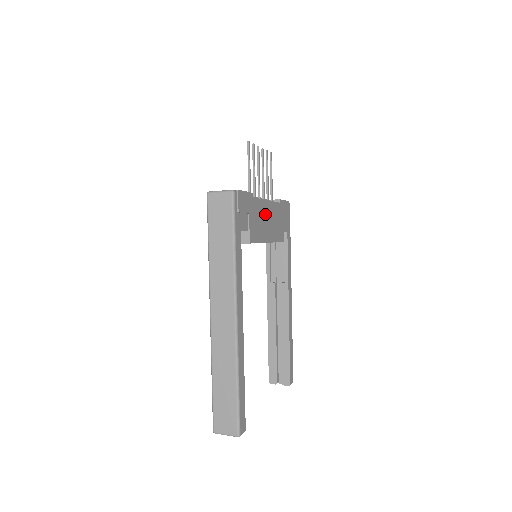
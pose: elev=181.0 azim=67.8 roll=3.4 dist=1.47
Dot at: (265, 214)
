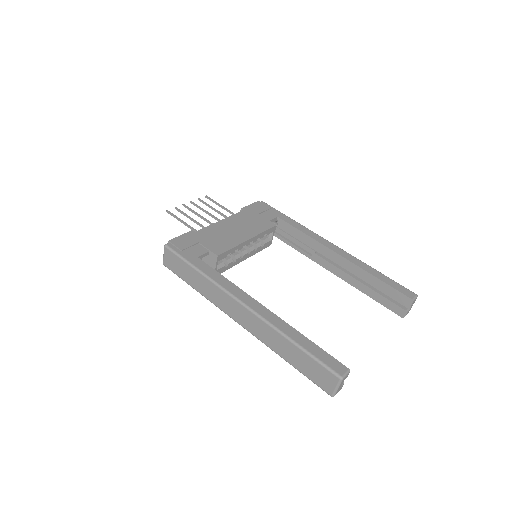
Dot at: (225, 229)
